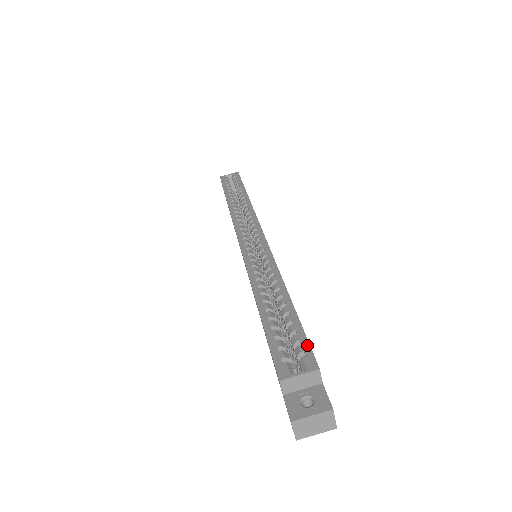
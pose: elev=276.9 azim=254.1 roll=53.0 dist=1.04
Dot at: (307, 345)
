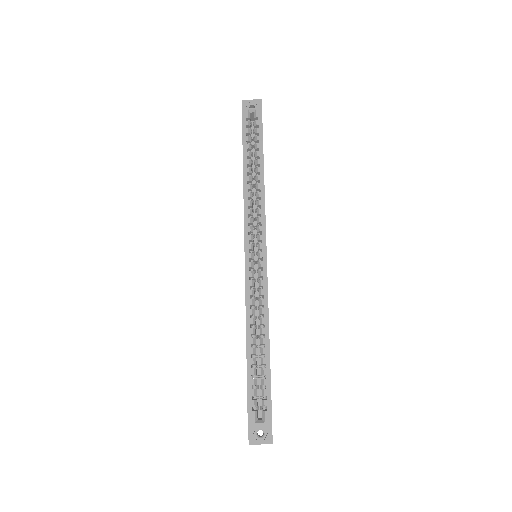
Dot at: (270, 402)
